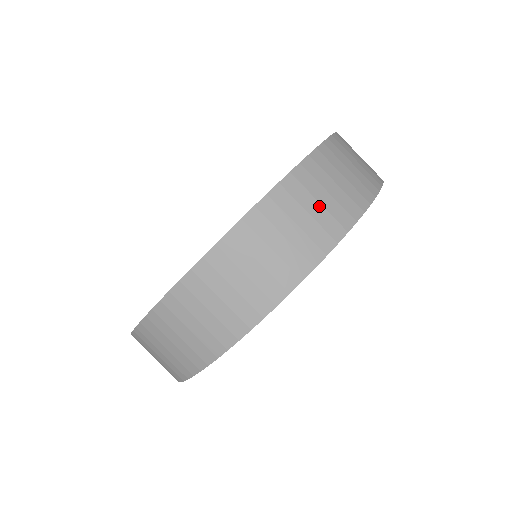
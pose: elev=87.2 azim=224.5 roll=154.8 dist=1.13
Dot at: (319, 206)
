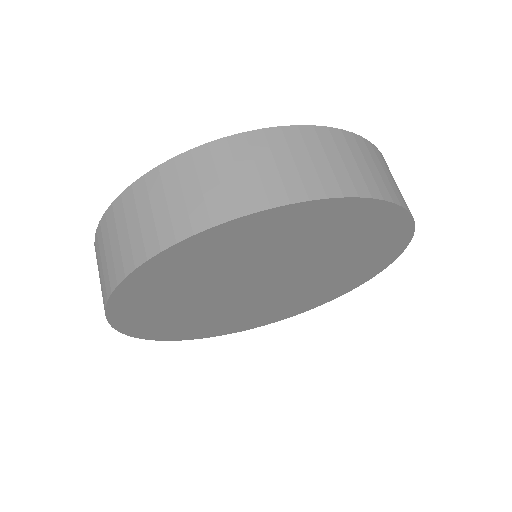
Dot at: occluded
